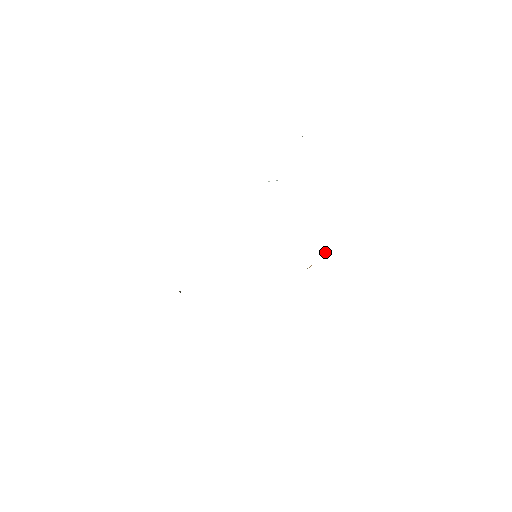
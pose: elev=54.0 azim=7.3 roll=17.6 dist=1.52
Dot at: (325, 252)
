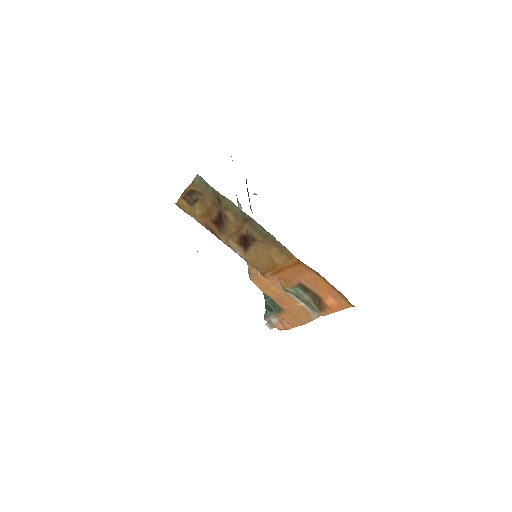
Dot at: occluded
